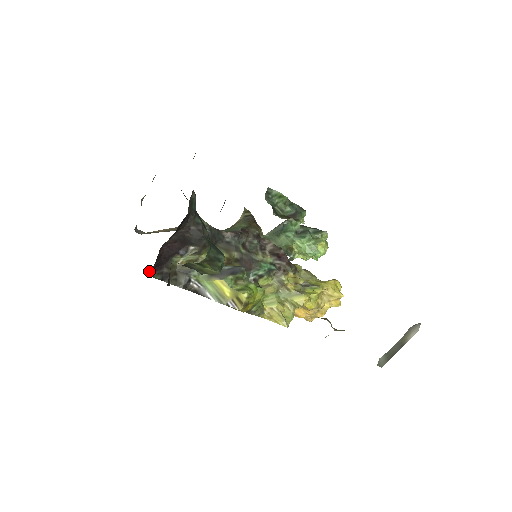
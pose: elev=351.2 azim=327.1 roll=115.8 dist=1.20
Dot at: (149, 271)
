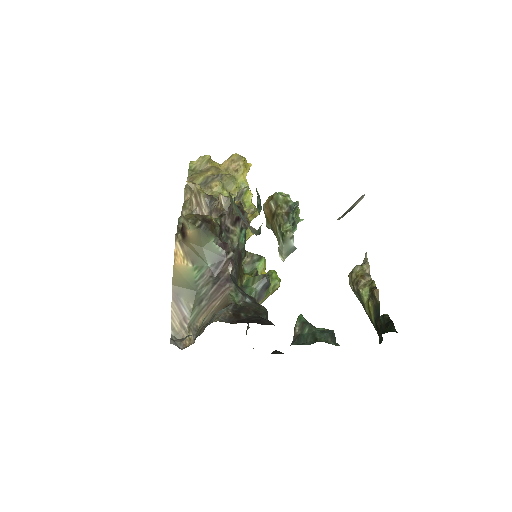
Dot at: occluded
